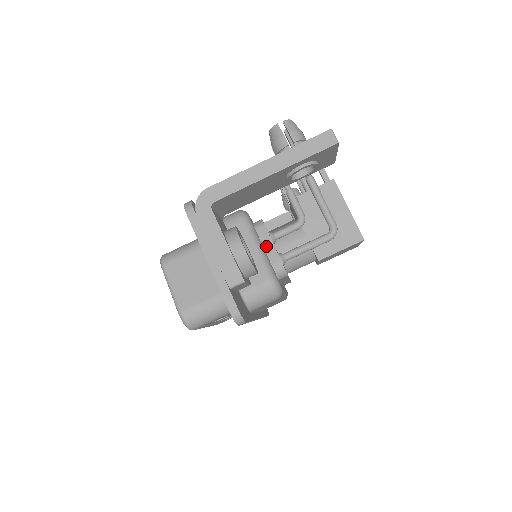
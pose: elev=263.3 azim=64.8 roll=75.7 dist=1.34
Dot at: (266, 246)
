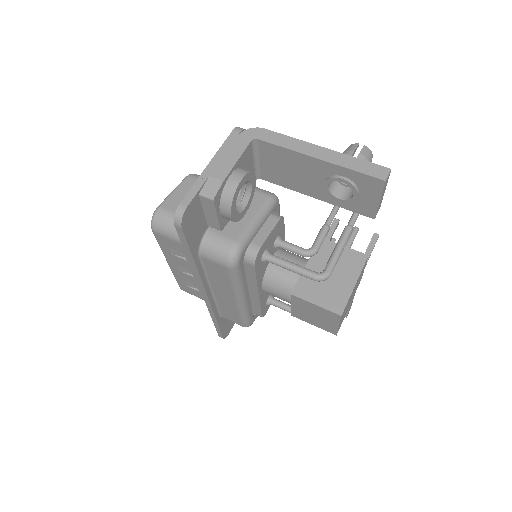
Dot at: (264, 230)
